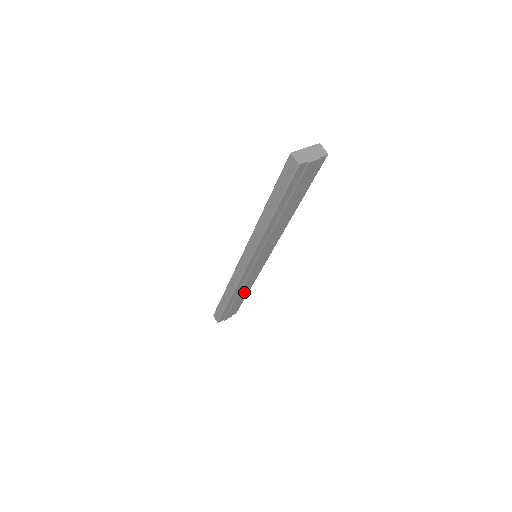
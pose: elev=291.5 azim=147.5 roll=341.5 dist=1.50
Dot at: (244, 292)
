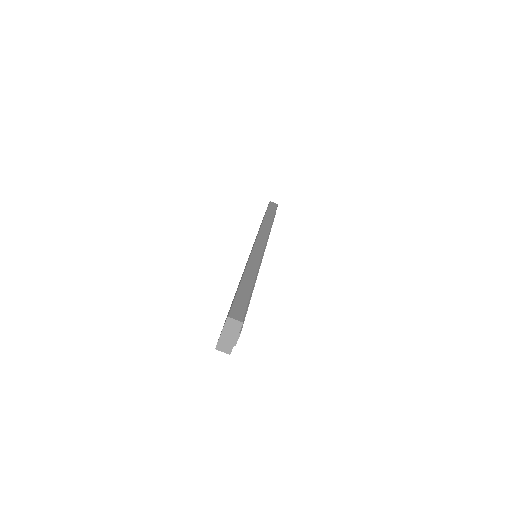
Dot at: occluded
